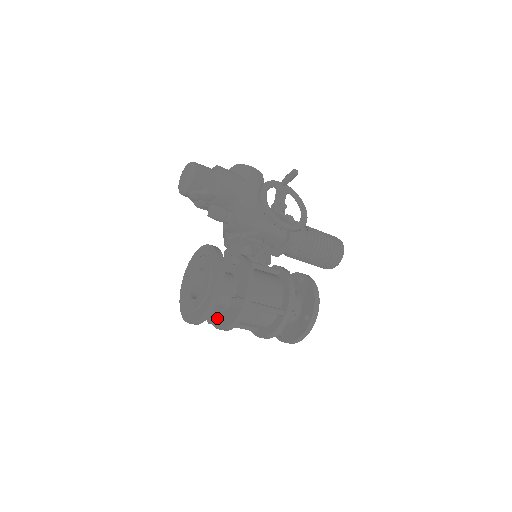
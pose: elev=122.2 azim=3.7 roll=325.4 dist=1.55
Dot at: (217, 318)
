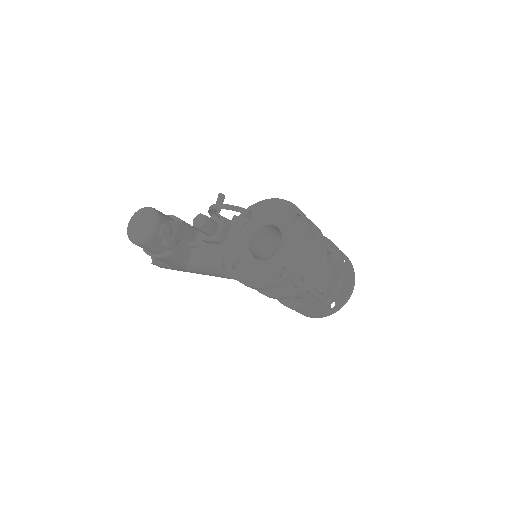
Dot at: occluded
